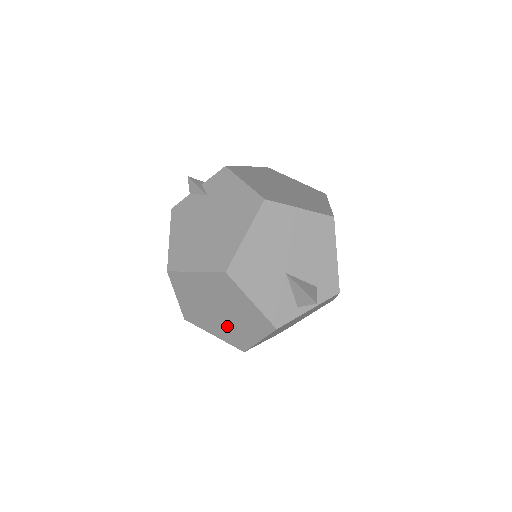
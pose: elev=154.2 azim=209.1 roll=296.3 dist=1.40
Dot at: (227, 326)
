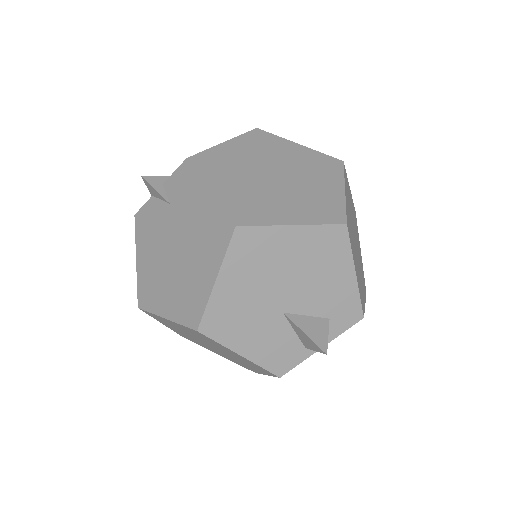
Dot at: occluded
